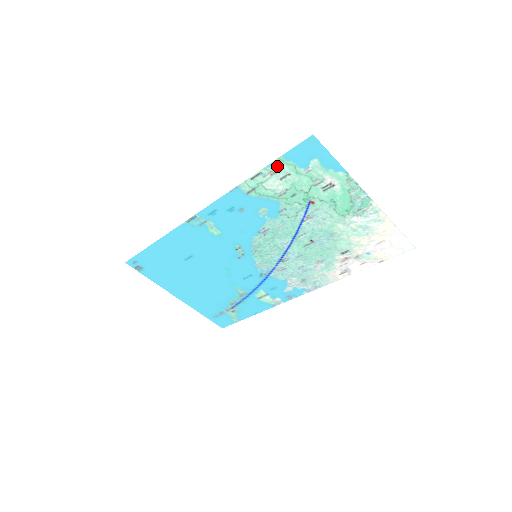
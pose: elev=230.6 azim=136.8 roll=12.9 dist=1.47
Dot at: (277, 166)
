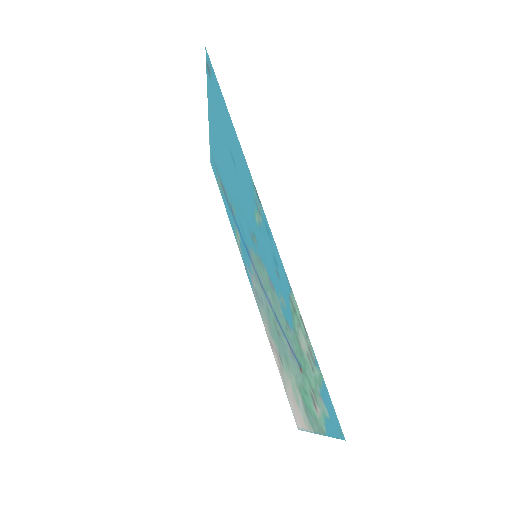
Dot at: (316, 363)
